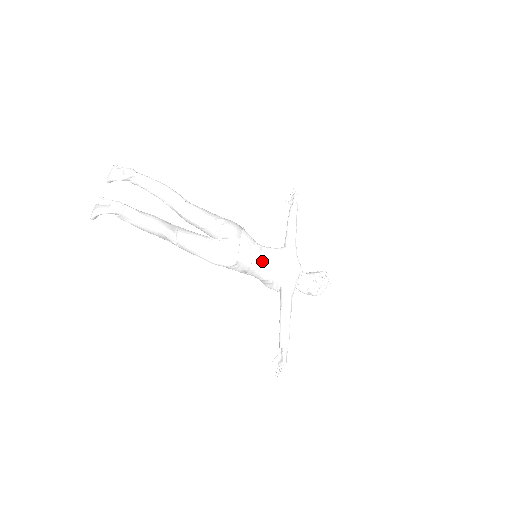
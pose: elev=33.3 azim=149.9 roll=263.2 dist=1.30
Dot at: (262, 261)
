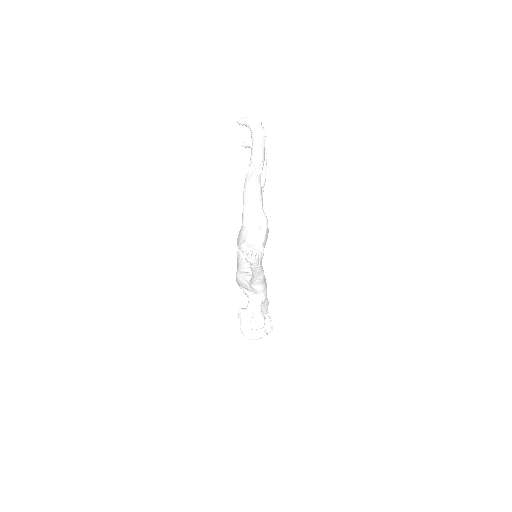
Dot at: (261, 258)
